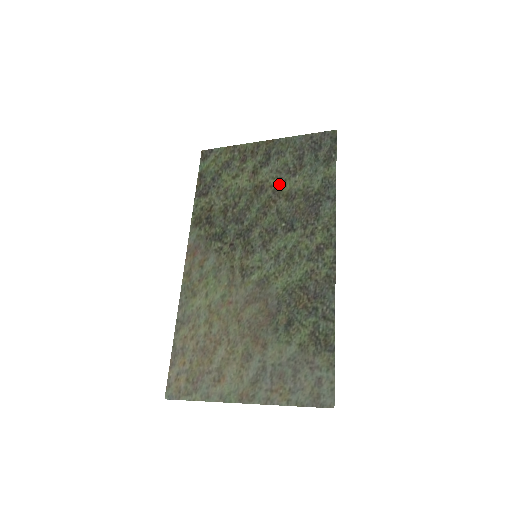
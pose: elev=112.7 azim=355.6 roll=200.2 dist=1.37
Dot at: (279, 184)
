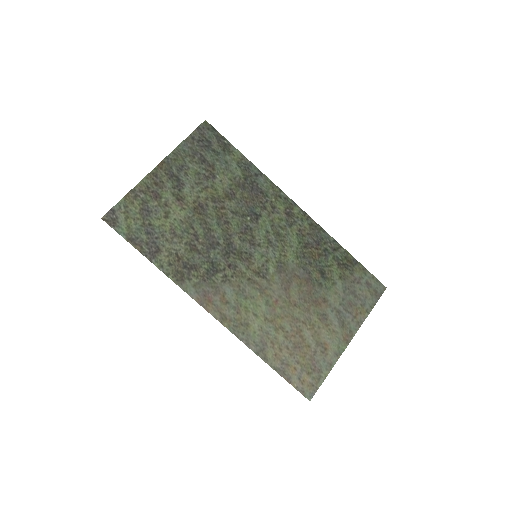
Dot at: (211, 192)
